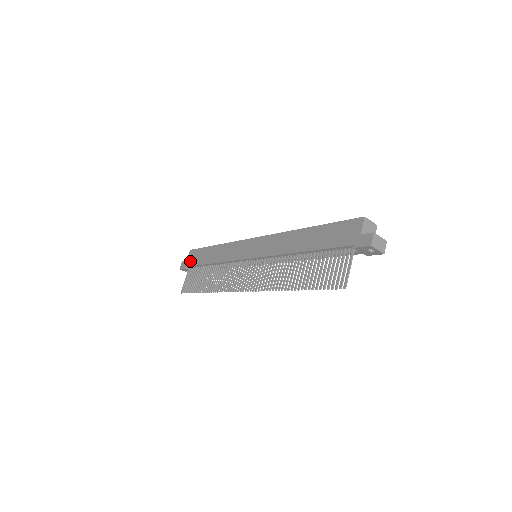
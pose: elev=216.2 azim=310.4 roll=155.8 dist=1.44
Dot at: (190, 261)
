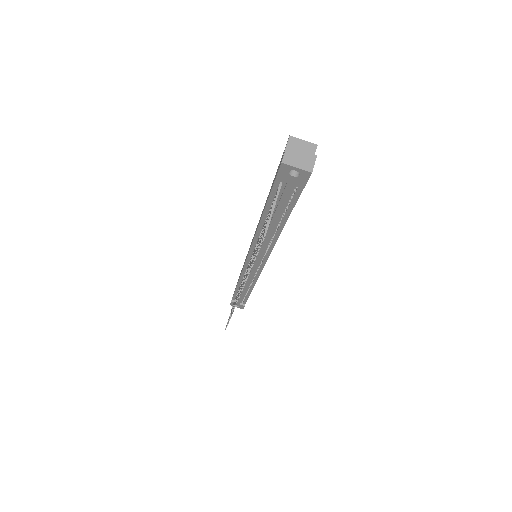
Dot at: occluded
